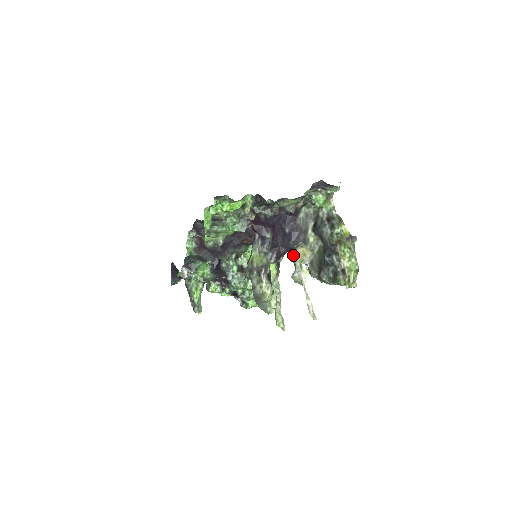
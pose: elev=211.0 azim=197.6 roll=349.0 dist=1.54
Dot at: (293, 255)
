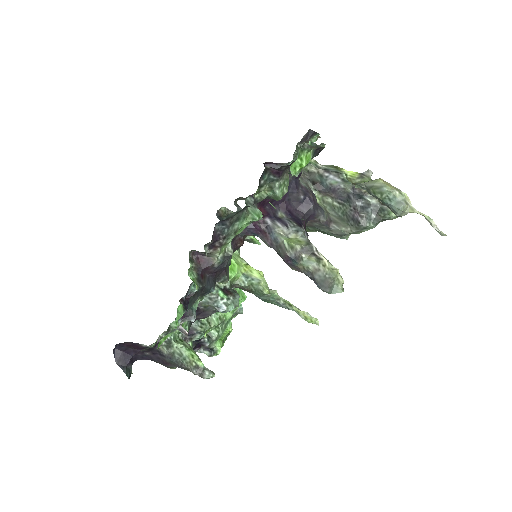
Dot at: (384, 188)
